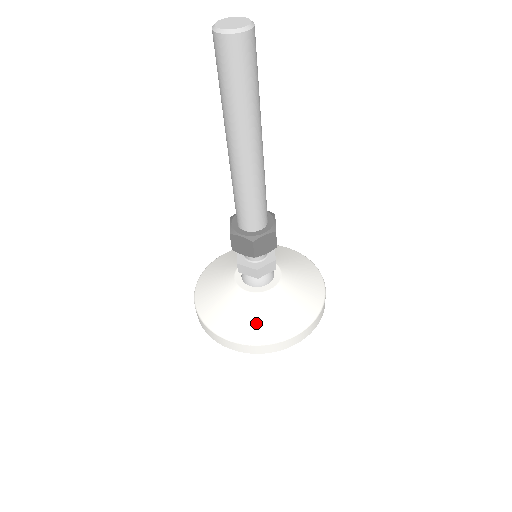
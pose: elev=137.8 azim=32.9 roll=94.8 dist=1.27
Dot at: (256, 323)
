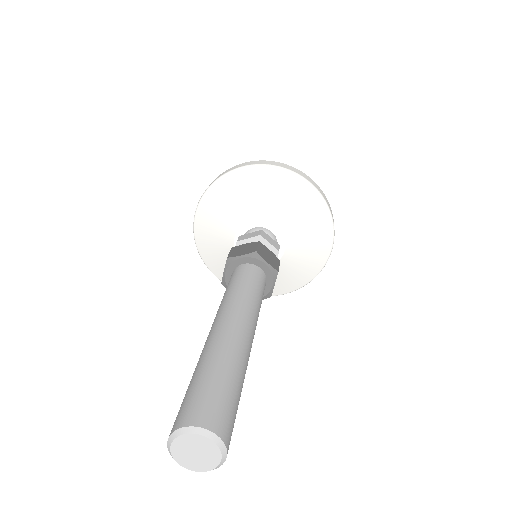
Dot at: (296, 275)
